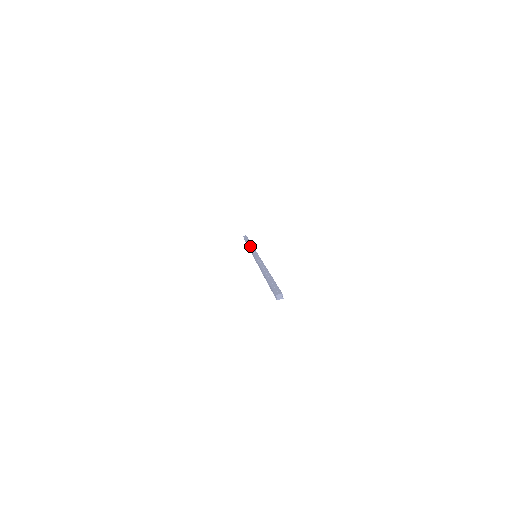
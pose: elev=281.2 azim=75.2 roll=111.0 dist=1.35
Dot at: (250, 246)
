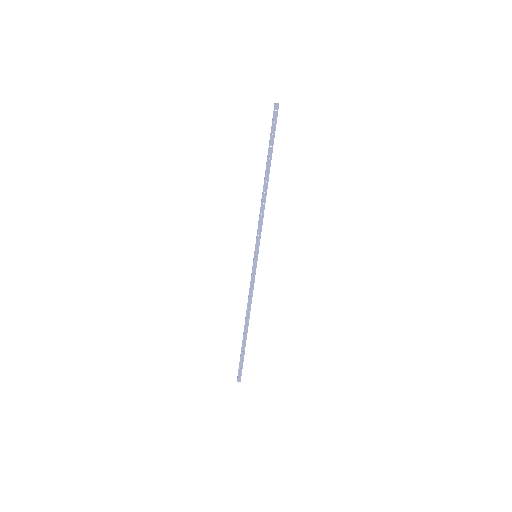
Dot at: (262, 207)
